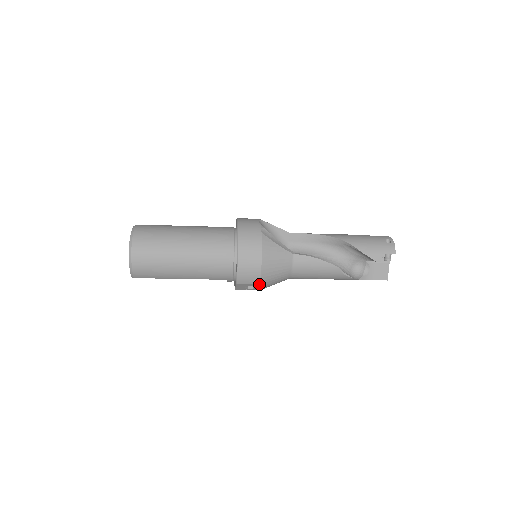
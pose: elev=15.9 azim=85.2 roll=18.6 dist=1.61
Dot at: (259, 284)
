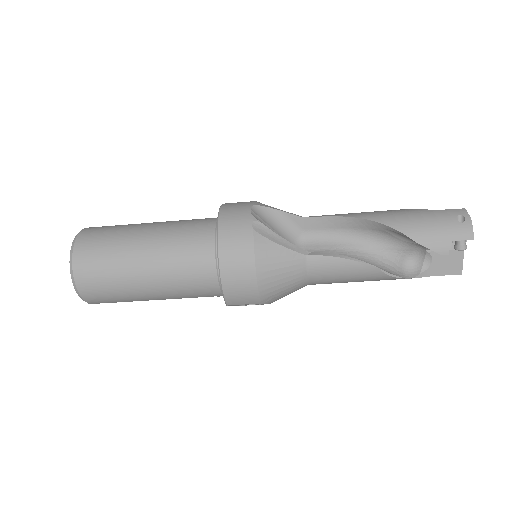
Dot at: (259, 303)
